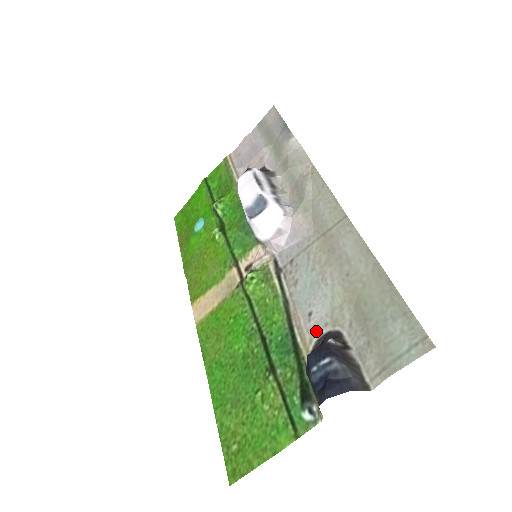
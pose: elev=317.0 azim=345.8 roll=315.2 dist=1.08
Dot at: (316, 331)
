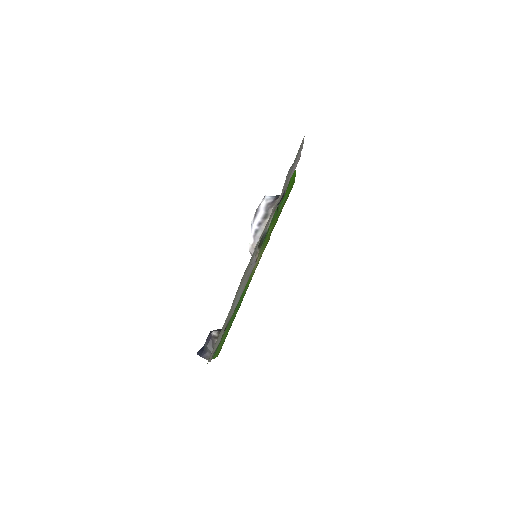
Dot at: (229, 320)
